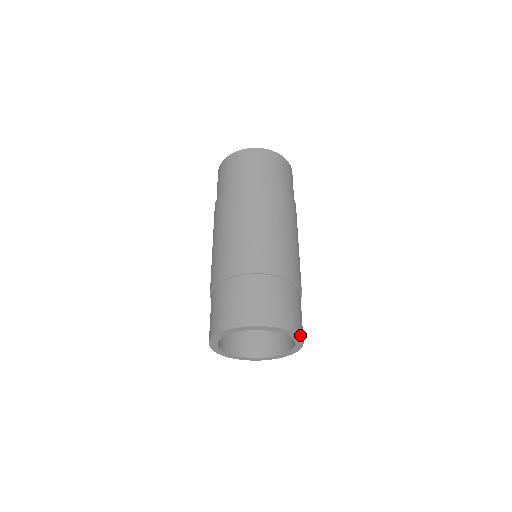
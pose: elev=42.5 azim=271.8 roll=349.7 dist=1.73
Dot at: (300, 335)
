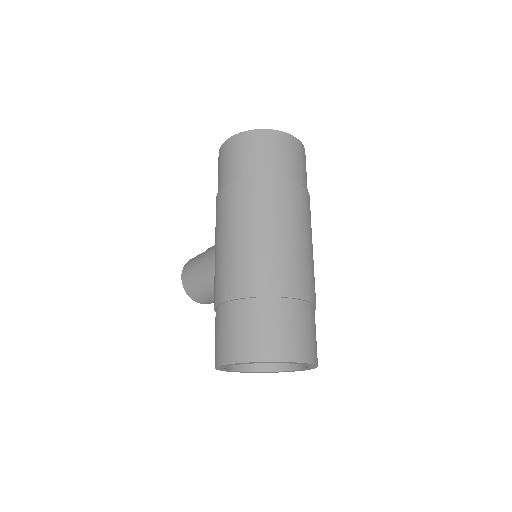
Dot at: occluded
